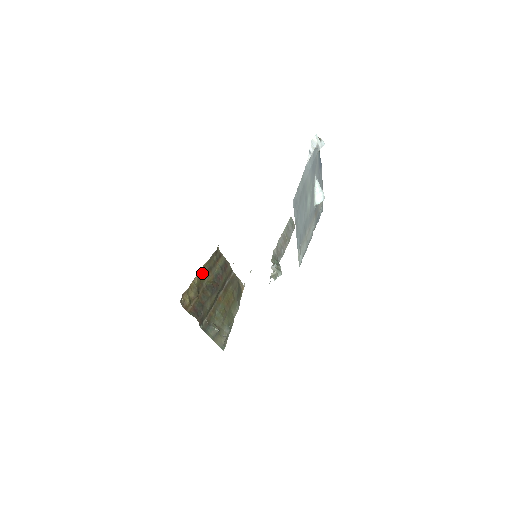
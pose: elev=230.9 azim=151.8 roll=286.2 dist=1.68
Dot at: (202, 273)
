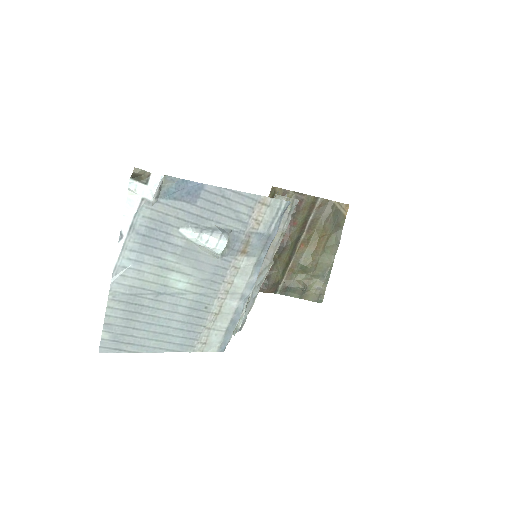
Dot at: occluded
